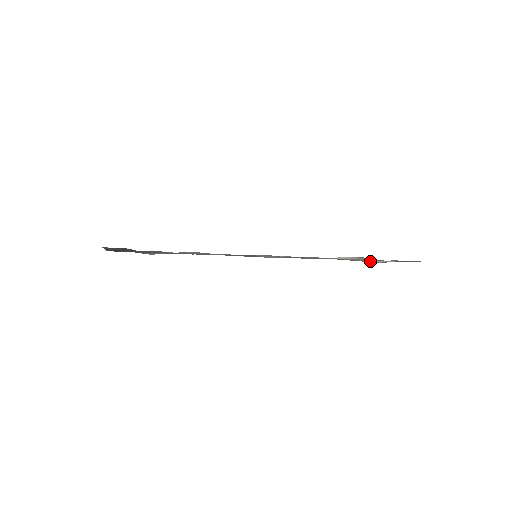
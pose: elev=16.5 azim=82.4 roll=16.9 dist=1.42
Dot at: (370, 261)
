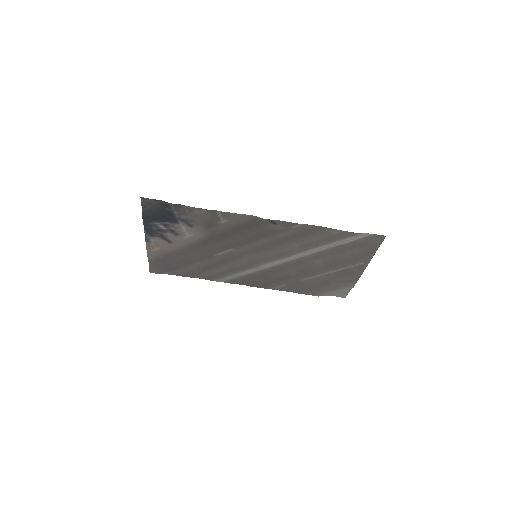
Dot at: (345, 236)
